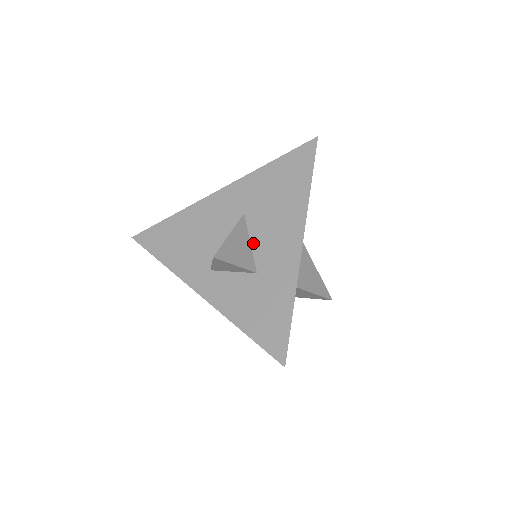
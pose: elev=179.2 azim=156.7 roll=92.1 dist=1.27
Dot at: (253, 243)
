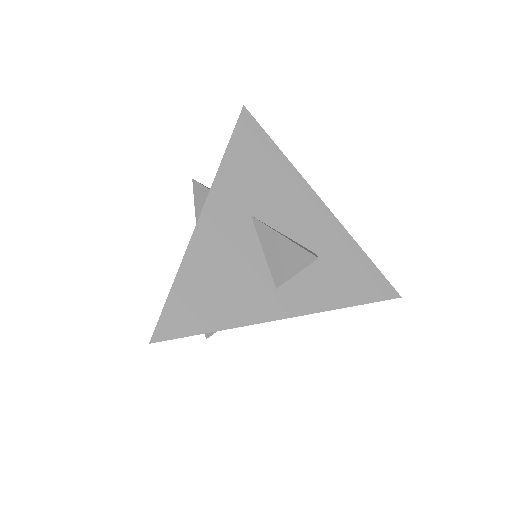
Dot at: (287, 233)
